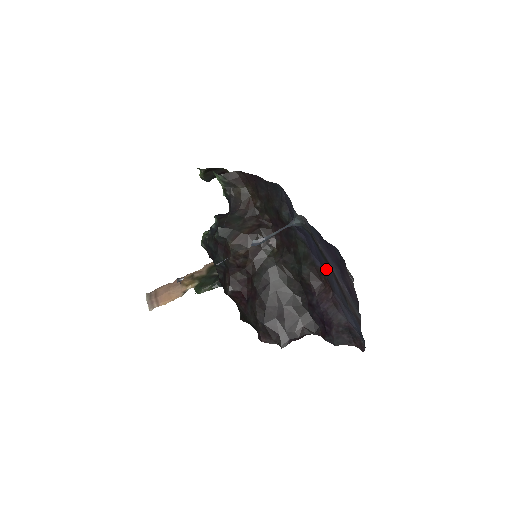
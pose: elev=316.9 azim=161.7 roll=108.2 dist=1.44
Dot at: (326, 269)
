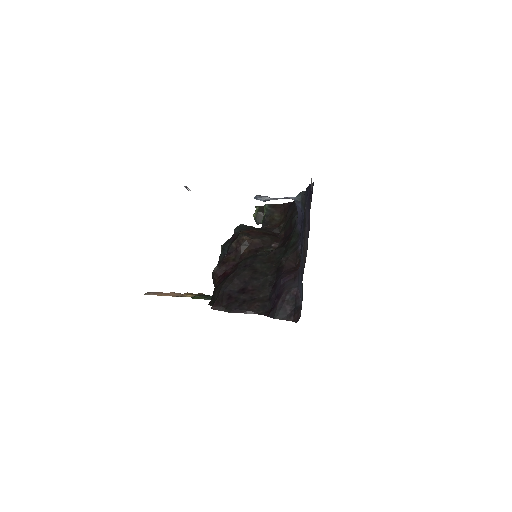
Dot at: occluded
